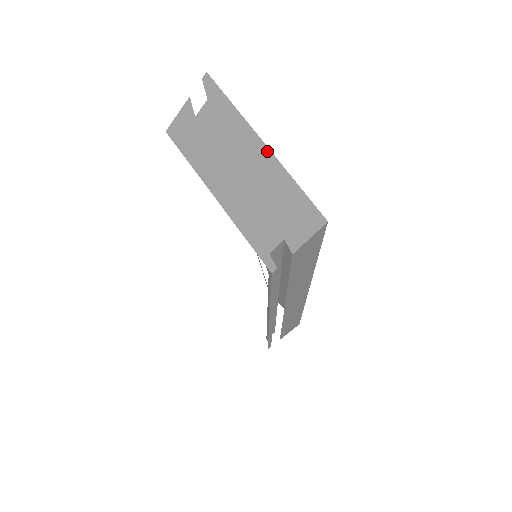
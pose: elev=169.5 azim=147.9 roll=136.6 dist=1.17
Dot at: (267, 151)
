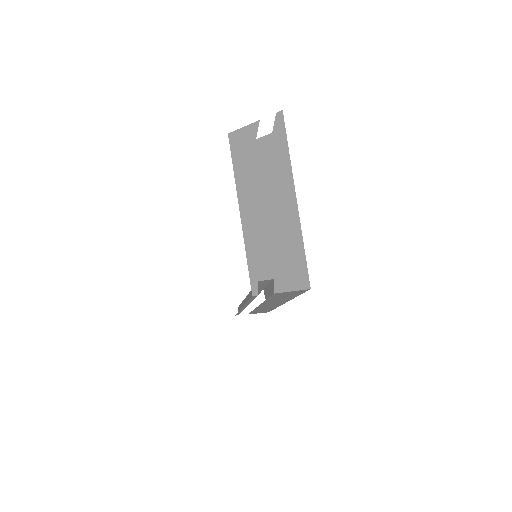
Dot at: (295, 206)
